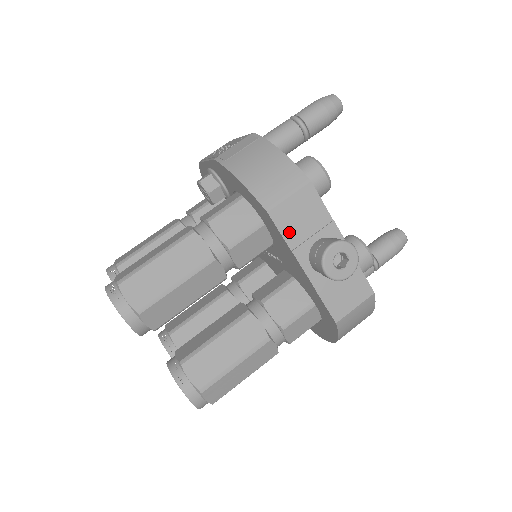
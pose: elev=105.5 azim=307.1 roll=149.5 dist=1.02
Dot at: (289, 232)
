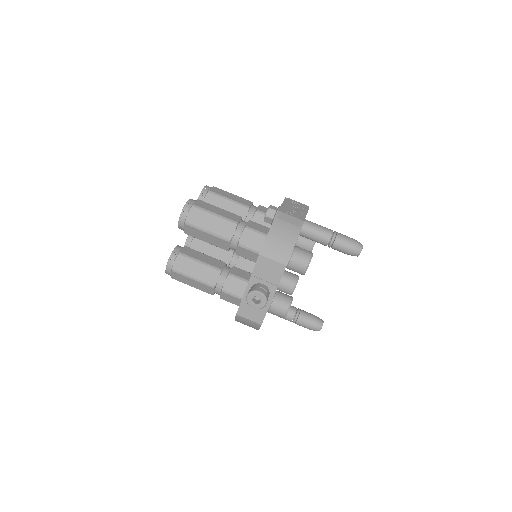
Dot at: (258, 269)
